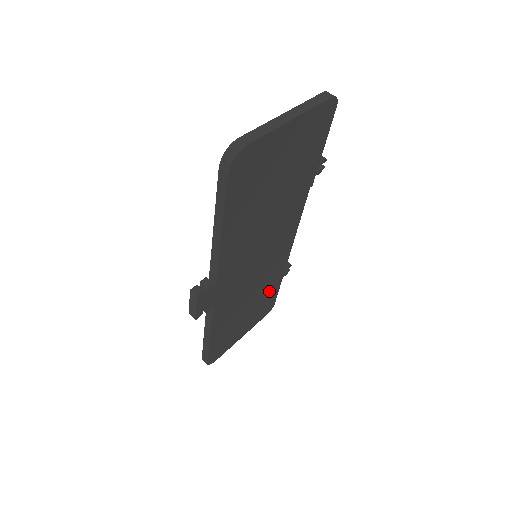
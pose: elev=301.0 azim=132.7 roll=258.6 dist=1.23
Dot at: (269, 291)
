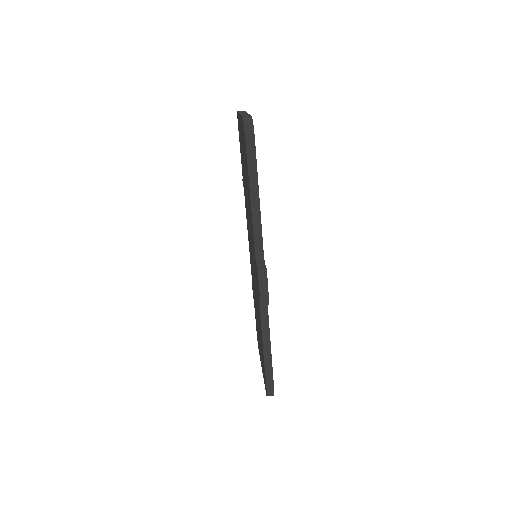
Dot at: occluded
